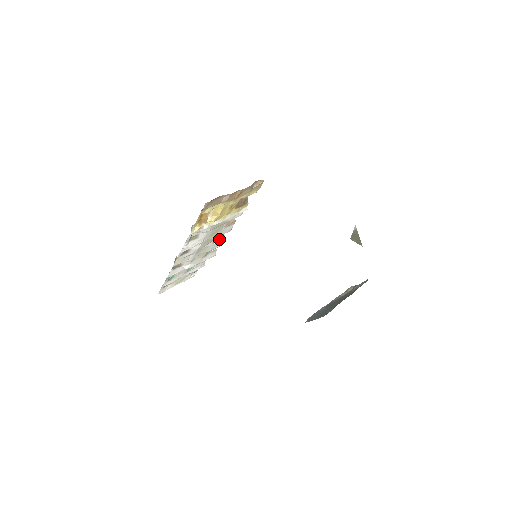
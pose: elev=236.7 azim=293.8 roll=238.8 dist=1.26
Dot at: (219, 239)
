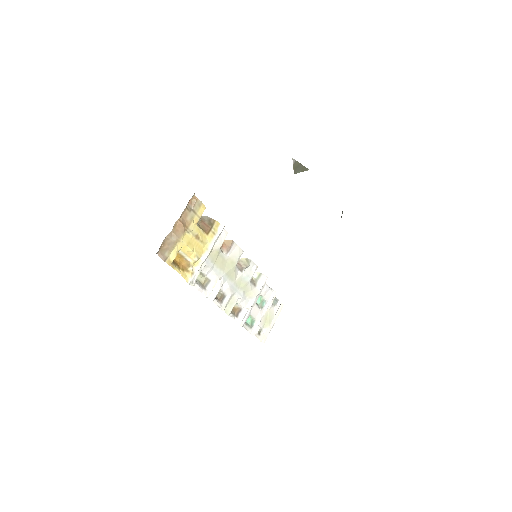
Dot at: (244, 265)
